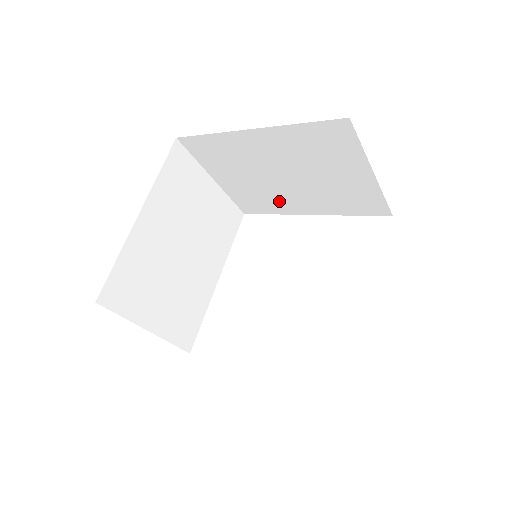
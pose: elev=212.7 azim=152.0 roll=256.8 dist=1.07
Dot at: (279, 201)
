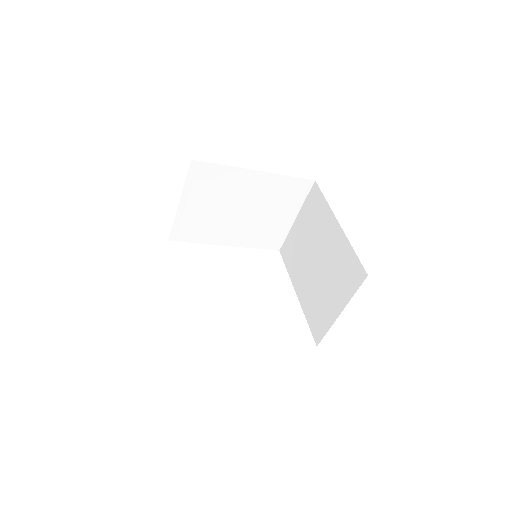
Dot at: (298, 268)
